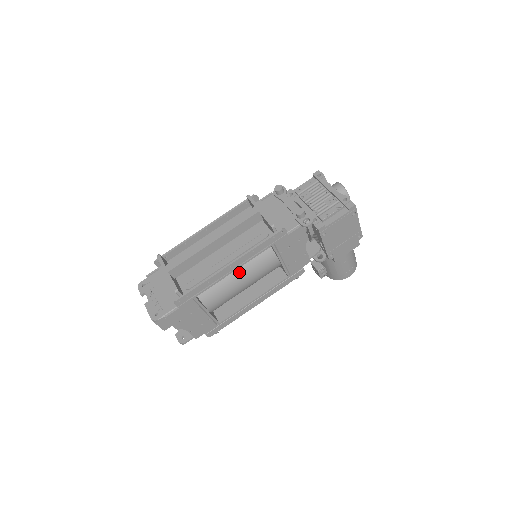
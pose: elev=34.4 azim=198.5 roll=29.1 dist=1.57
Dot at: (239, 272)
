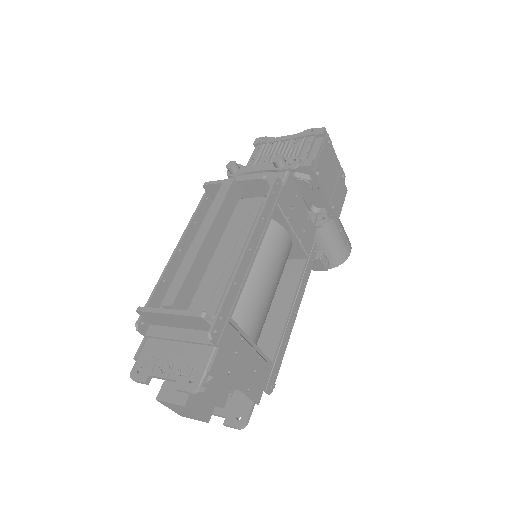
Dot at: (257, 267)
